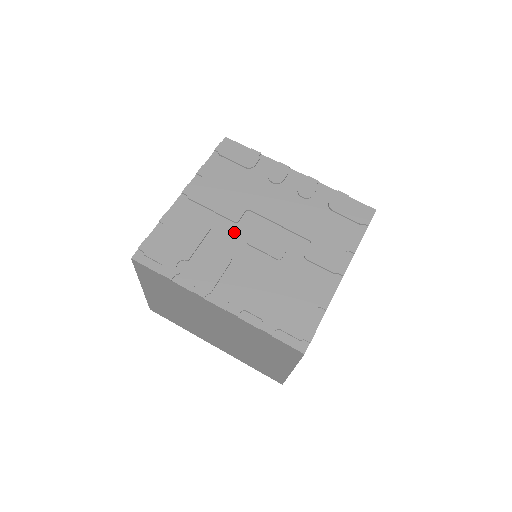
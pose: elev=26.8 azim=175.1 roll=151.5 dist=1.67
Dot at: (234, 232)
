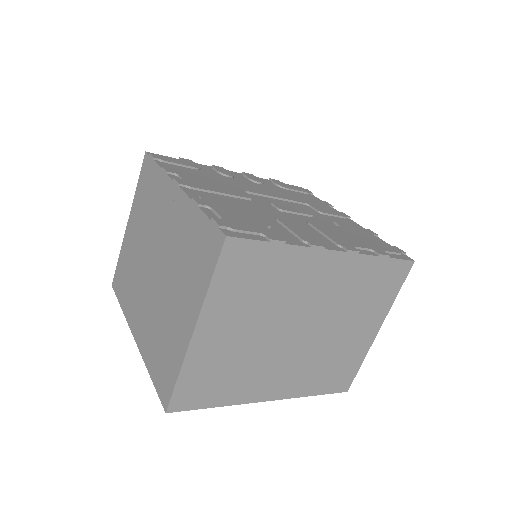
Dot at: (261, 206)
